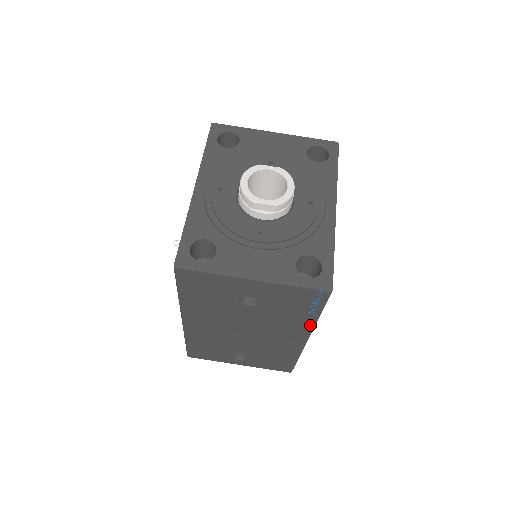
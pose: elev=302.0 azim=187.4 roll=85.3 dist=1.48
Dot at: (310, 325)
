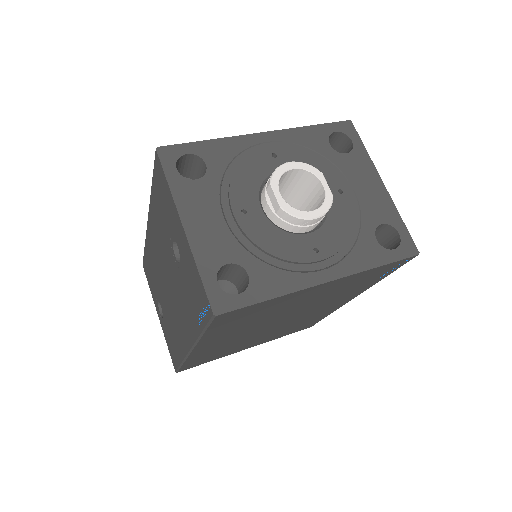
Dot at: (195, 335)
